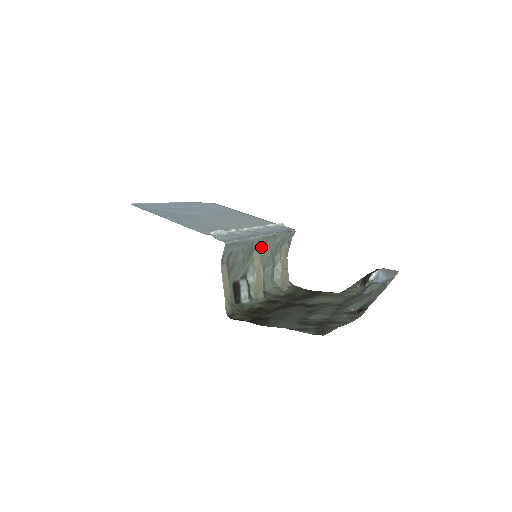
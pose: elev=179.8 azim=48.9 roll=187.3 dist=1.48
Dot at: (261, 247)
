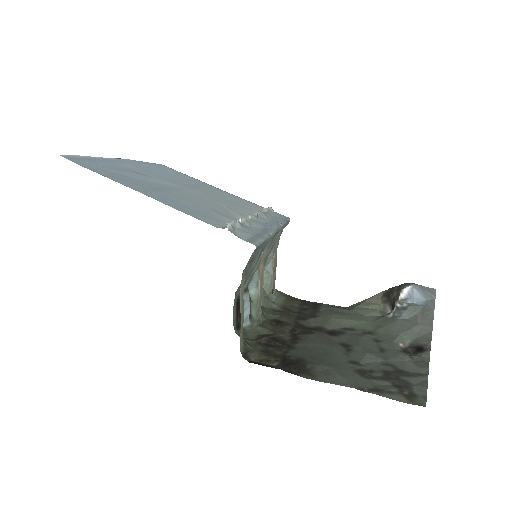
Dot at: occluded
